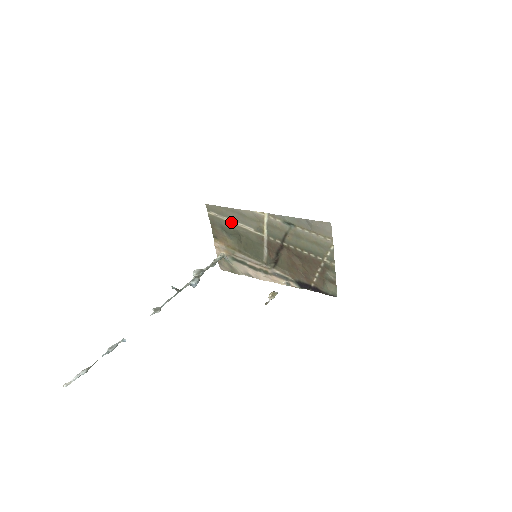
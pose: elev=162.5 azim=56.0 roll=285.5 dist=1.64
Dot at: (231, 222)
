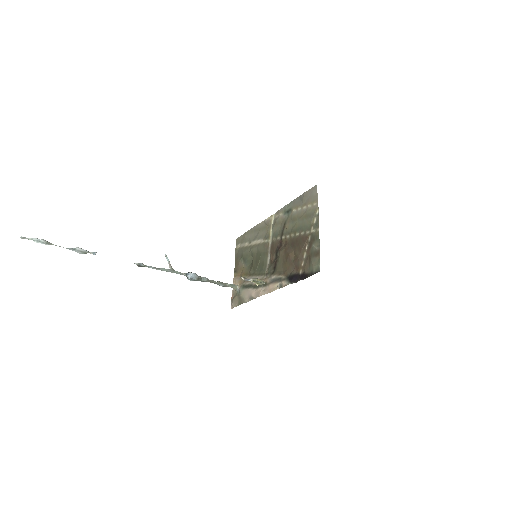
Dot at: (249, 245)
